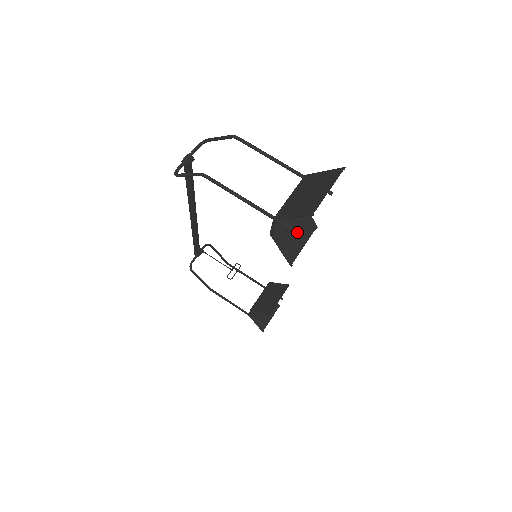
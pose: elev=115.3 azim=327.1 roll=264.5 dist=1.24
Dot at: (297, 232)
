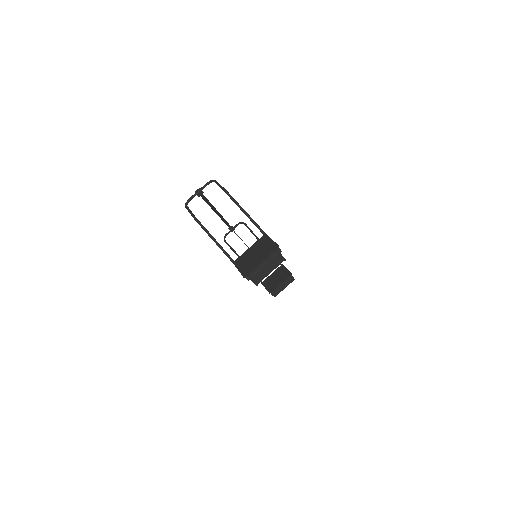
Dot at: (246, 277)
